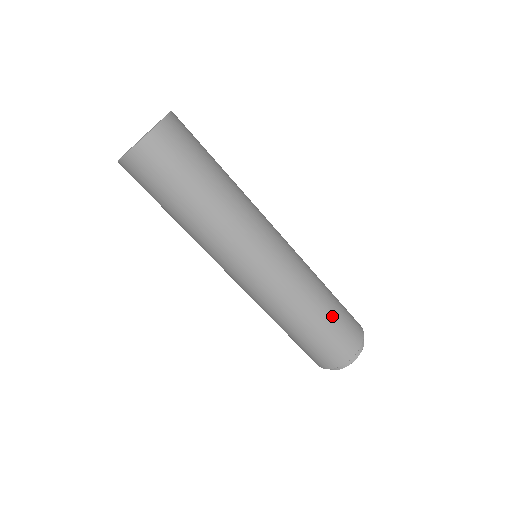
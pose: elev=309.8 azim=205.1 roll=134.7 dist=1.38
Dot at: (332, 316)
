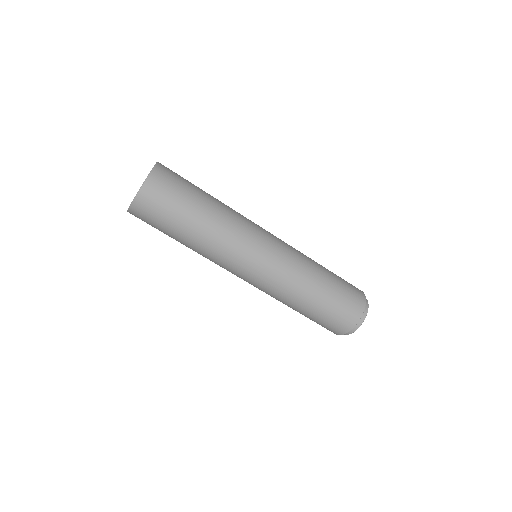
Dot at: (333, 285)
